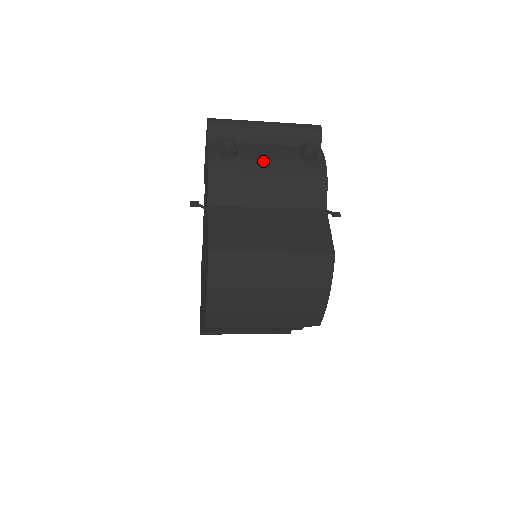
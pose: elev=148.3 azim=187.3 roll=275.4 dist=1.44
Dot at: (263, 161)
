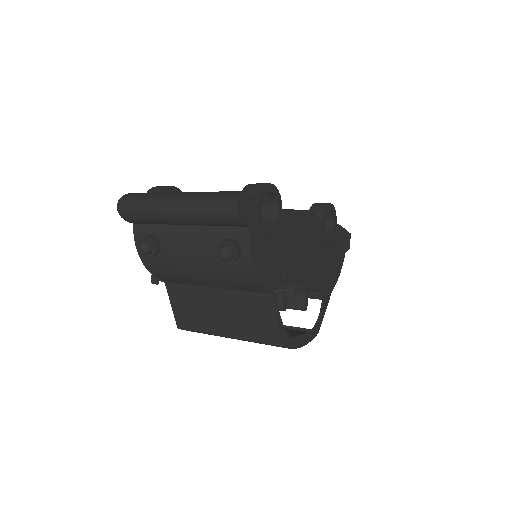
Dot at: (186, 258)
